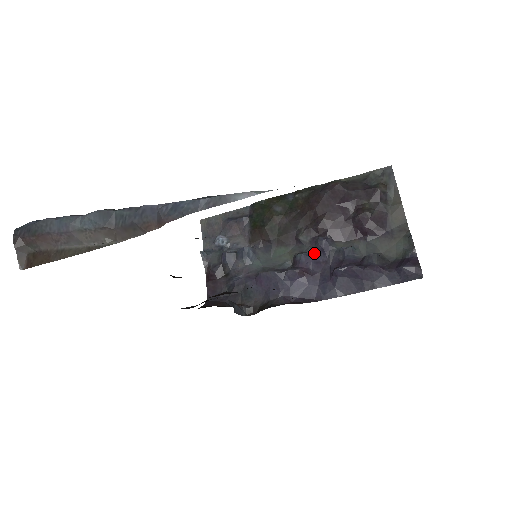
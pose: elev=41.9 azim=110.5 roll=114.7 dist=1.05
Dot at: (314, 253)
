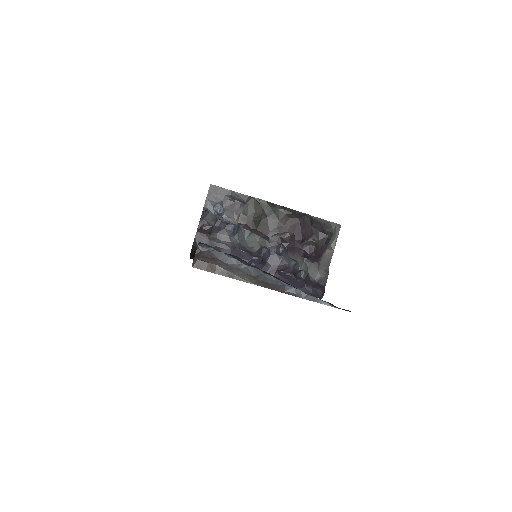
Dot at: (273, 252)
